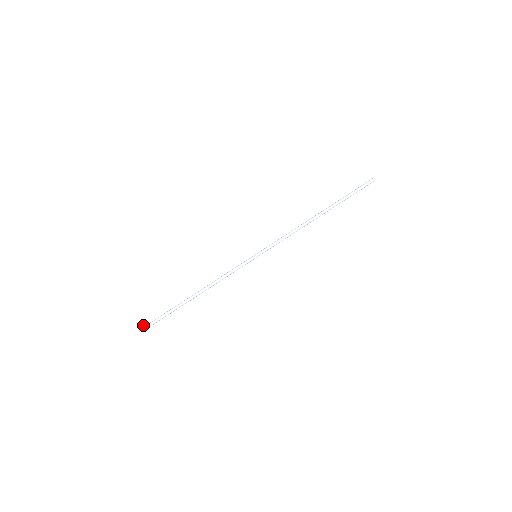
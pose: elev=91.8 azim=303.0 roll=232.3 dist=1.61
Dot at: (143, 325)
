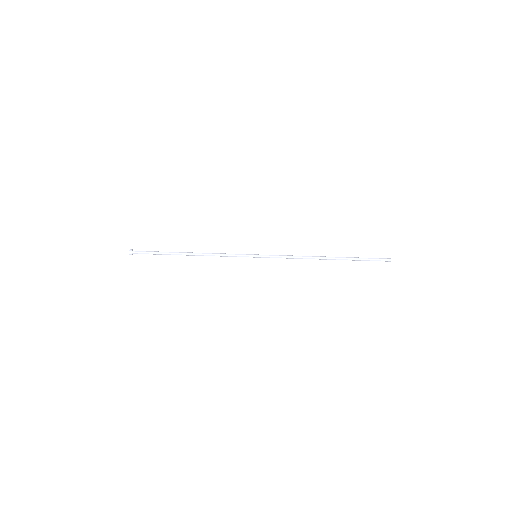
Dot at: occluded
